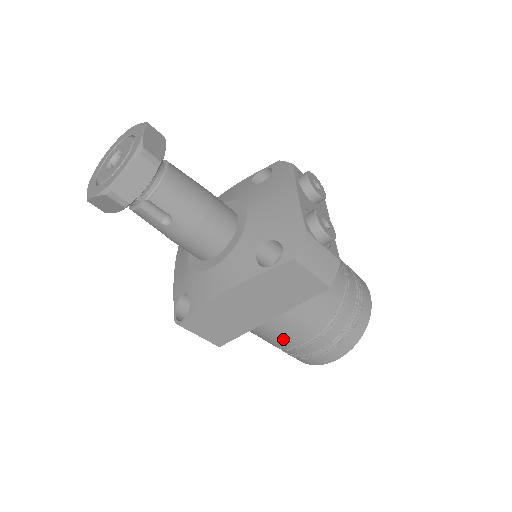
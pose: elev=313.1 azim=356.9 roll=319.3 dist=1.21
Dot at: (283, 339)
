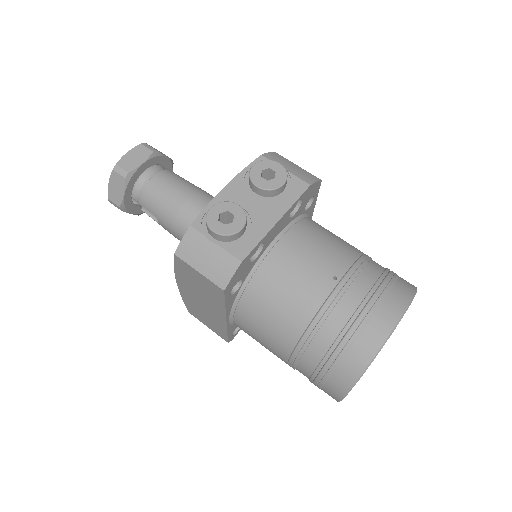
Dot at: (269, 350)
